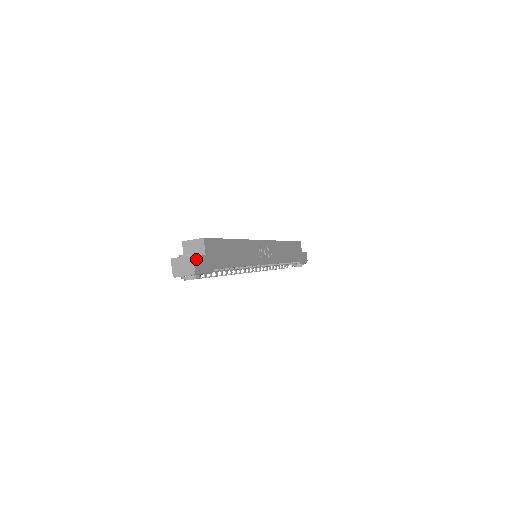
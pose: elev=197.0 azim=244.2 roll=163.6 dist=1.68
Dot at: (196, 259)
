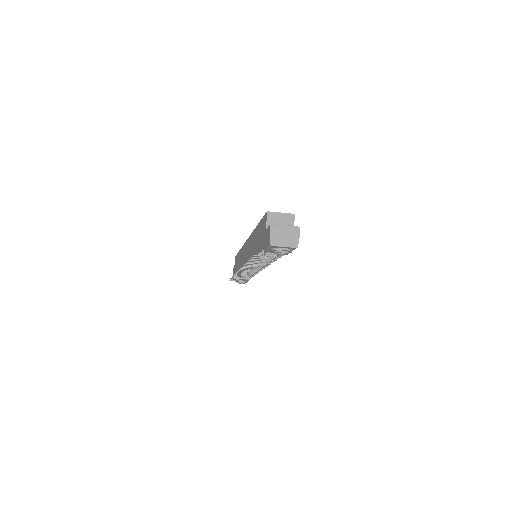
Dot at: (298, 232)
